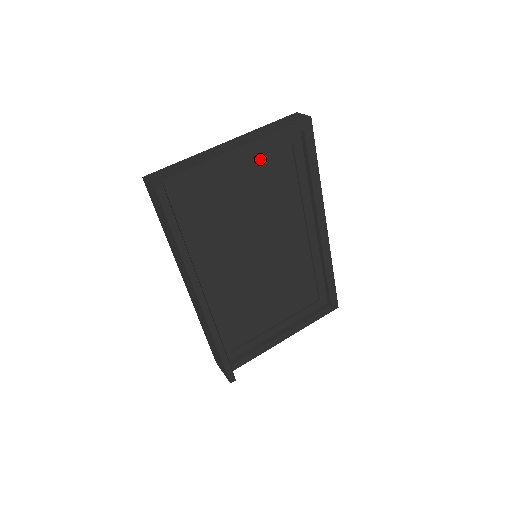
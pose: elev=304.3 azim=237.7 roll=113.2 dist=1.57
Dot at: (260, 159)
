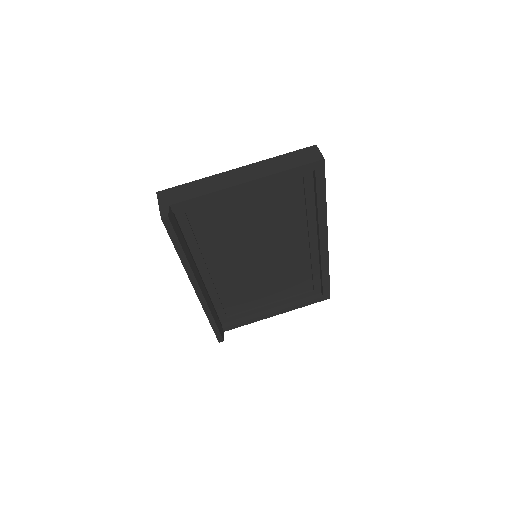
Dot at: (268, 187)
